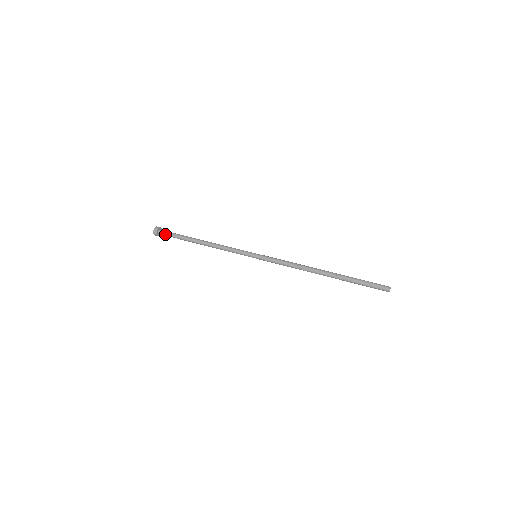
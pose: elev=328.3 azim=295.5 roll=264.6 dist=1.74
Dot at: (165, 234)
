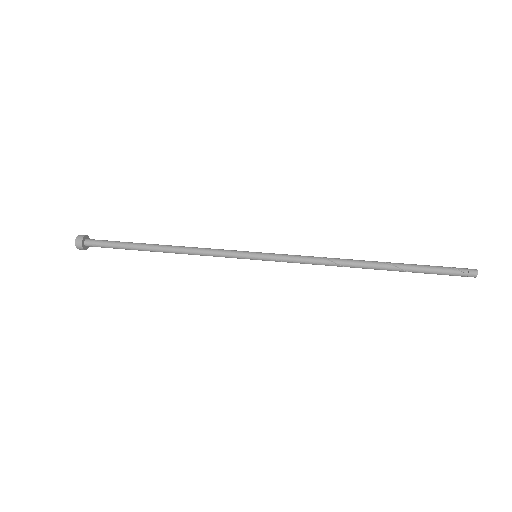
Dot at: (96, 243)
